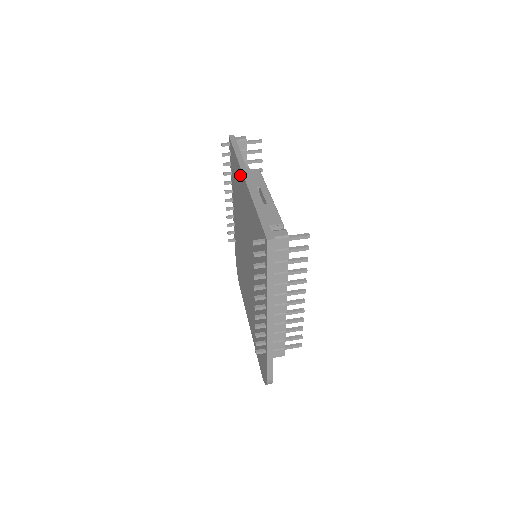
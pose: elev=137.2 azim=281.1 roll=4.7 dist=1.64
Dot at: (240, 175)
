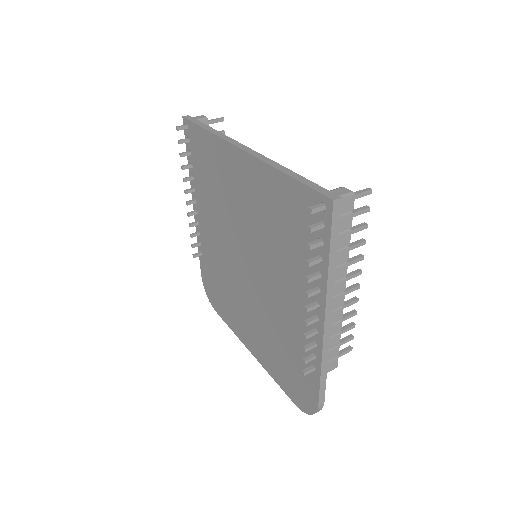
Dot at: (225, 152)
